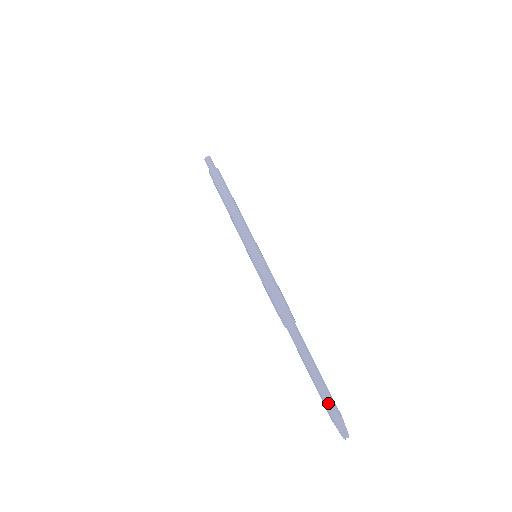
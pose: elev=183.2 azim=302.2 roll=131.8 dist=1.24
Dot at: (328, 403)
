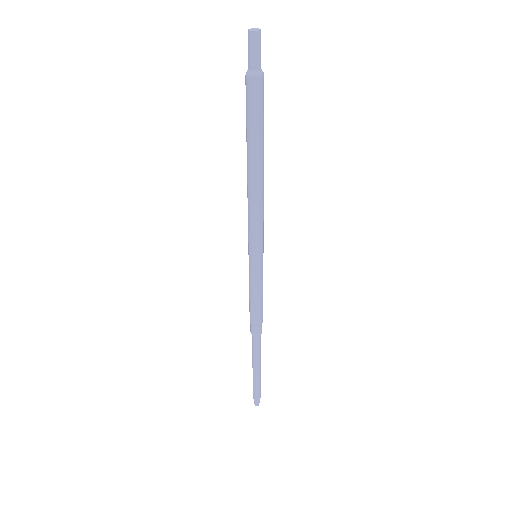
Dot at: (253, 389)
